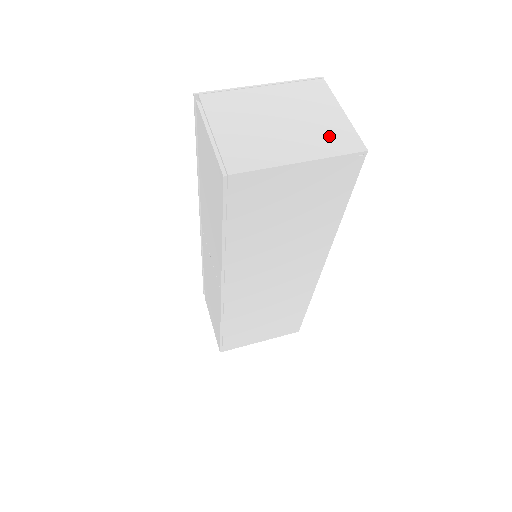
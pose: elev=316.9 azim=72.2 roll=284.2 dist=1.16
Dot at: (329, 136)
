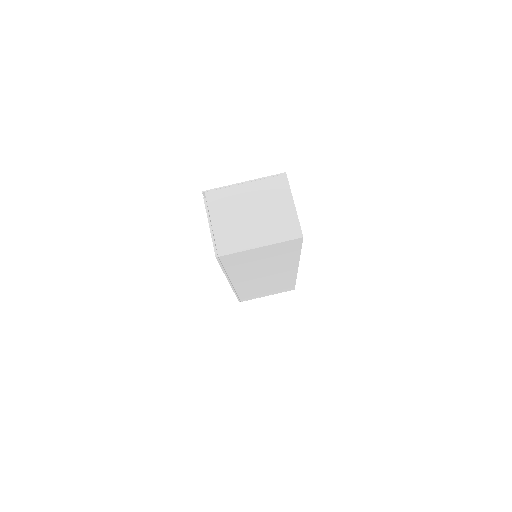
Dot at: (281, 226)
